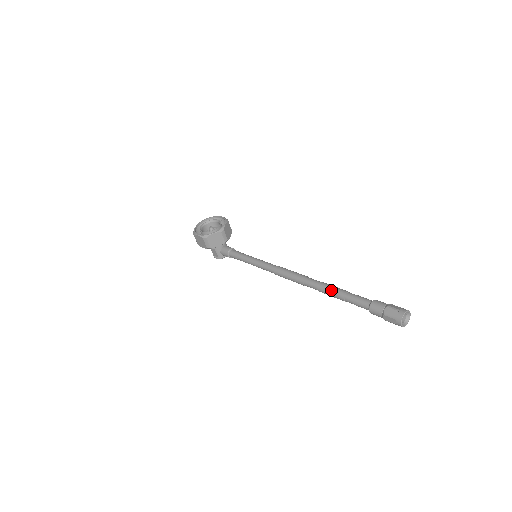
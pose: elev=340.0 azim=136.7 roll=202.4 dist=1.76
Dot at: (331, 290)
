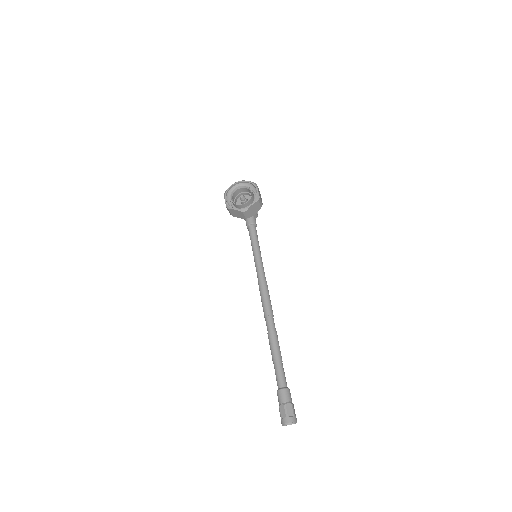
Dot at: (271, 347)
